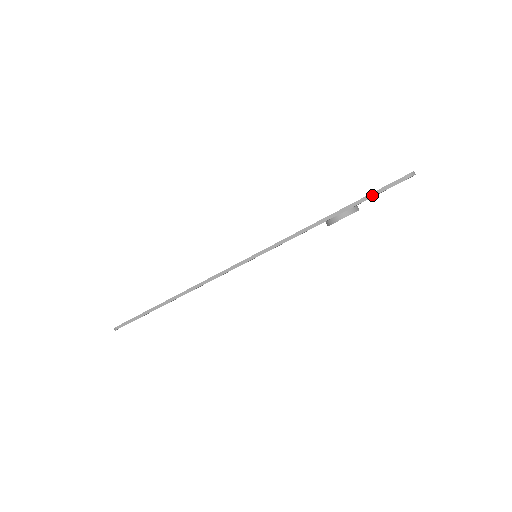
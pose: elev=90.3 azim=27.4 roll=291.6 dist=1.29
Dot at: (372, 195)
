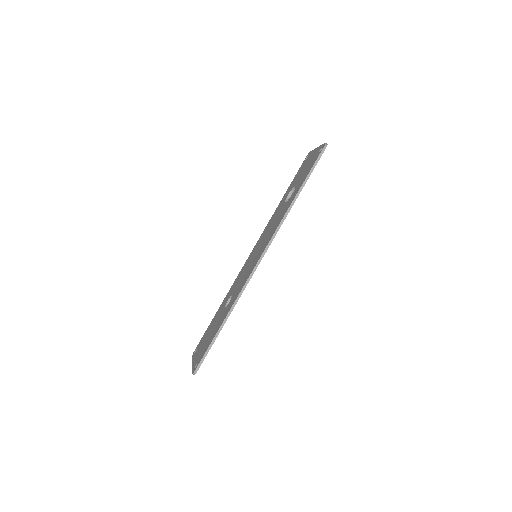
Dot at: (313, 167)
